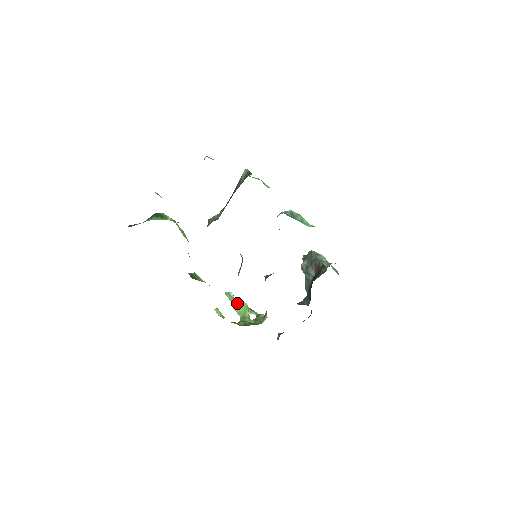
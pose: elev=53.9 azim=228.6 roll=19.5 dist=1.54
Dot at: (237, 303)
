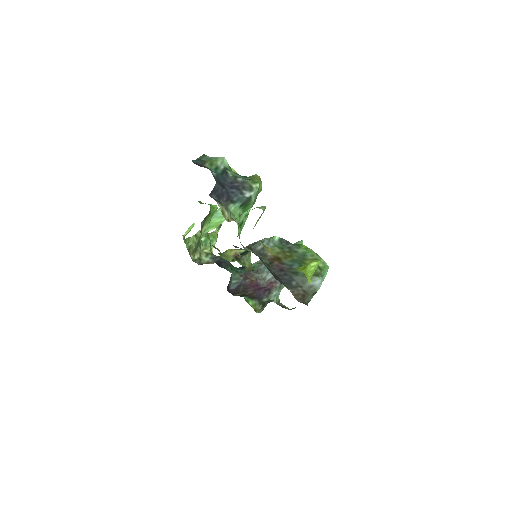
Dot at: (221, 214)
